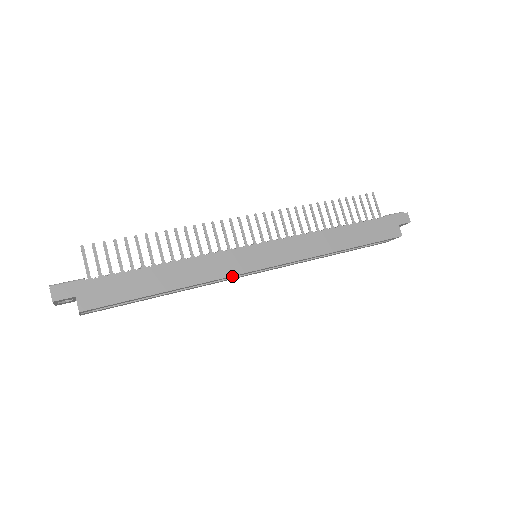
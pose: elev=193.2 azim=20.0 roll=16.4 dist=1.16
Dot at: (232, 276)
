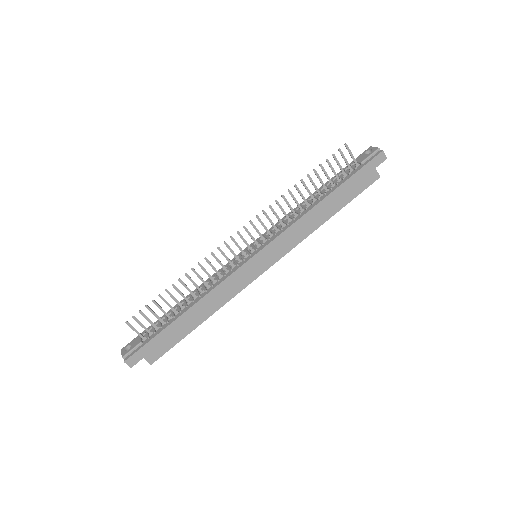
Dot at: (244, 287)
